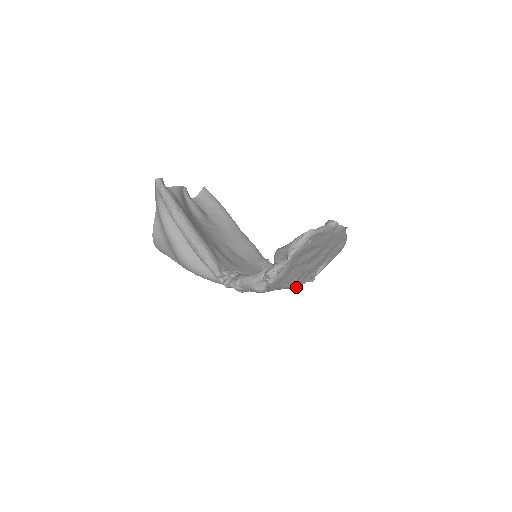
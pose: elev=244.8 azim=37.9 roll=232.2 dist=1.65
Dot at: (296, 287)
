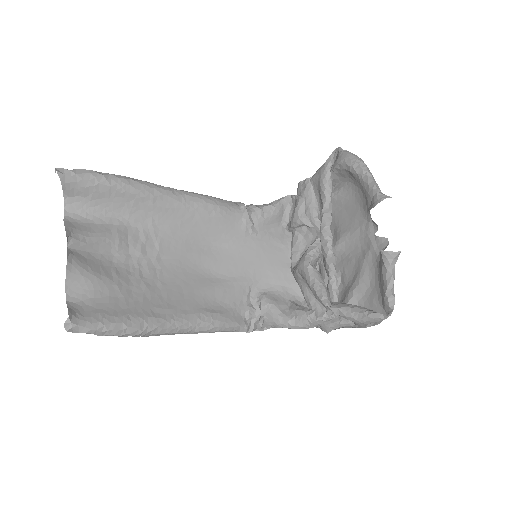
Dot at: occluded
